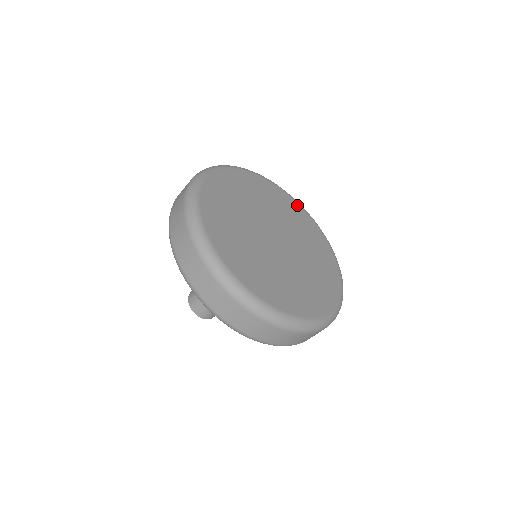
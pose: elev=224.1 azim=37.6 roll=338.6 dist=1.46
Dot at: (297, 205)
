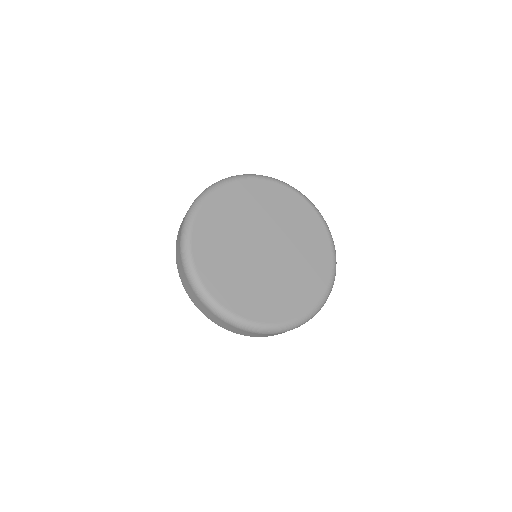
Dot at: (322, 228)
